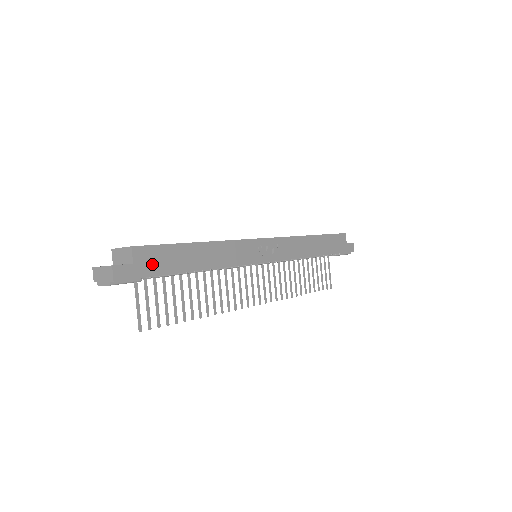
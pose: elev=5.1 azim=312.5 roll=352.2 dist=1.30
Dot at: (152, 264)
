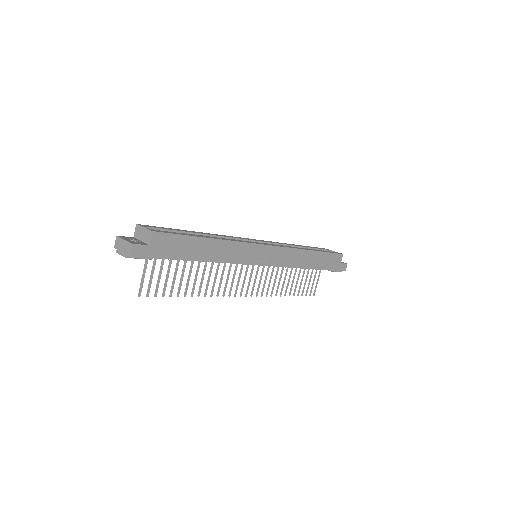
Dot at: (165, 249)
